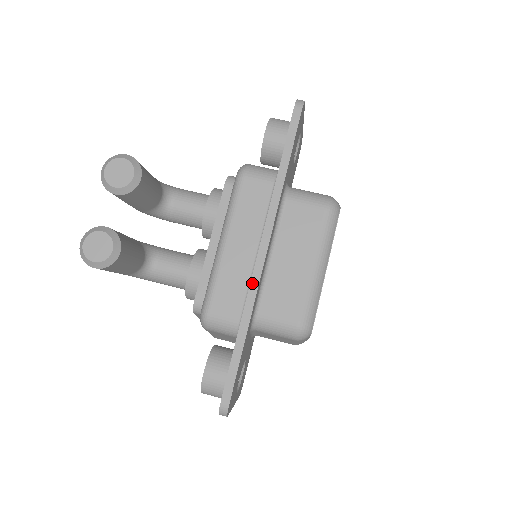
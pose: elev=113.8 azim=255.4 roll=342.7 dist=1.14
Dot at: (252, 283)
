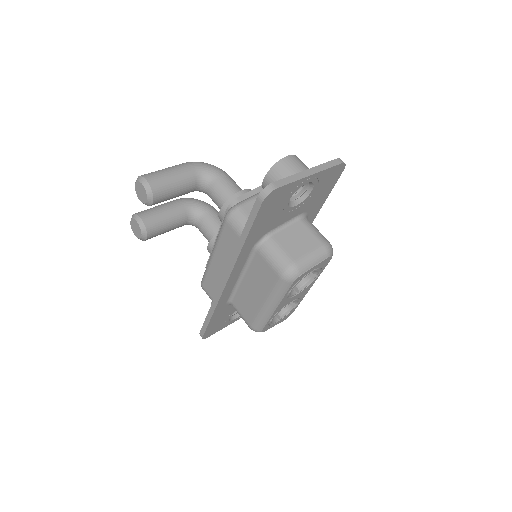
Dot at: (217, 293)
